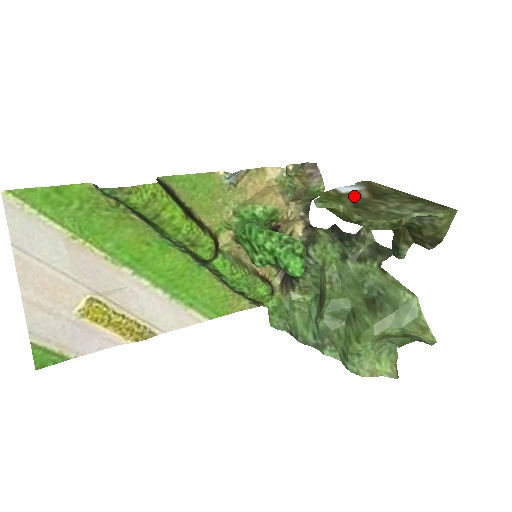
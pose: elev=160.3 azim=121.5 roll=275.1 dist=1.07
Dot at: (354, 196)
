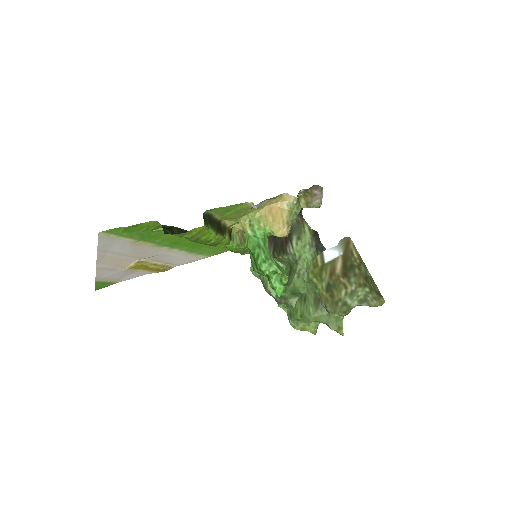
Dot at: (331, 270)
